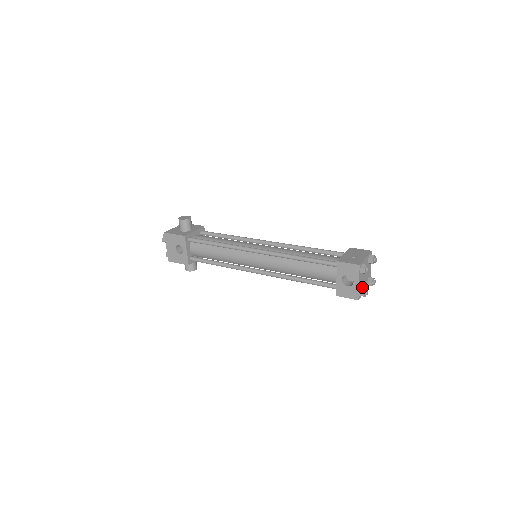
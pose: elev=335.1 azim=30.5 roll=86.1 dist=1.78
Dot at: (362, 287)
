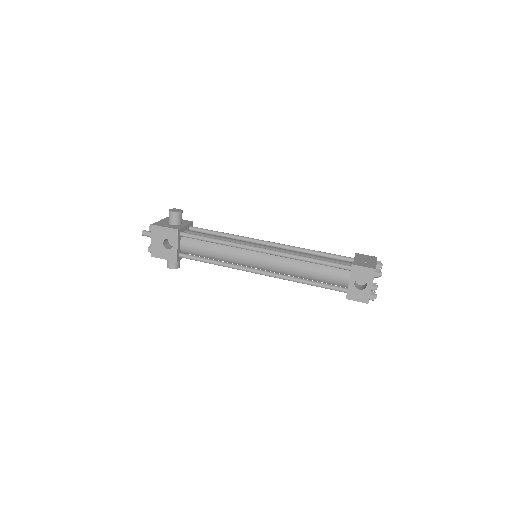
Dot at: (372, 291)
